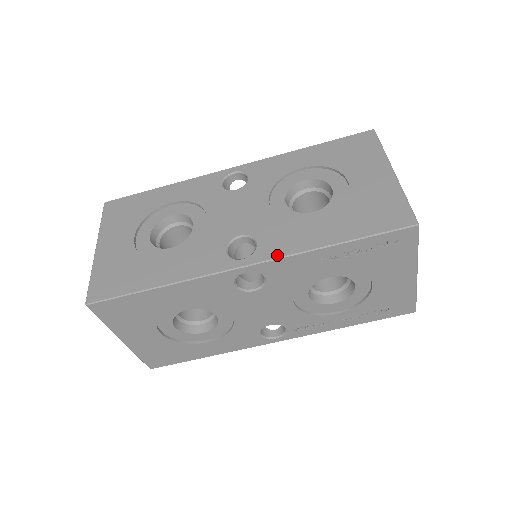
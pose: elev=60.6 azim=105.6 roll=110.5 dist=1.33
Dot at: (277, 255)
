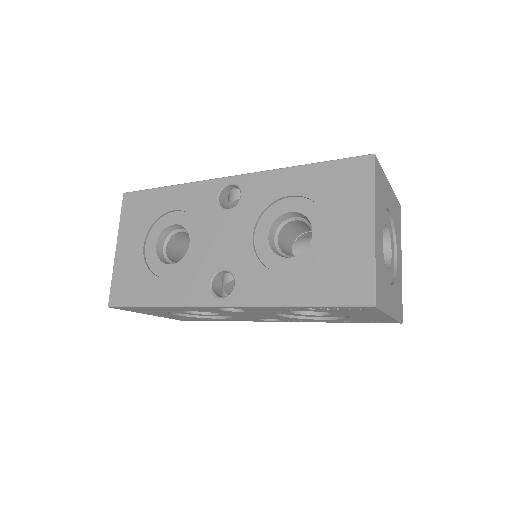
Dot at: (248, 303)
